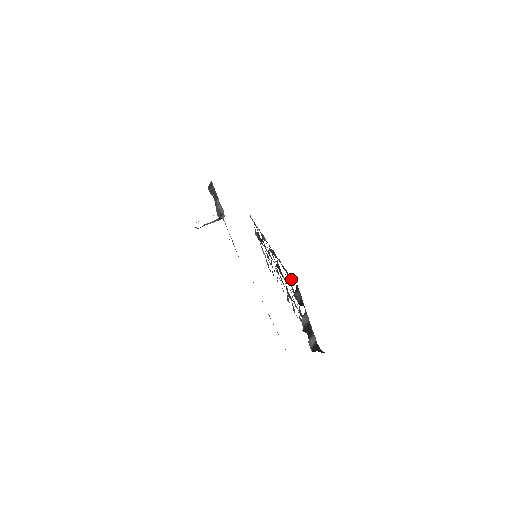
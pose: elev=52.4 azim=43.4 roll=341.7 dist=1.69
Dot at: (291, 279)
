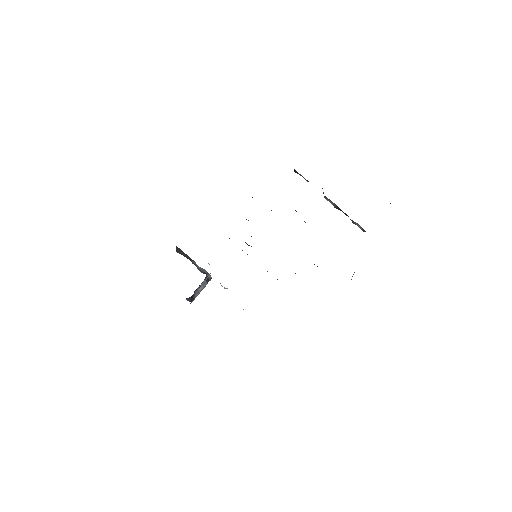
Dot at: occluded
